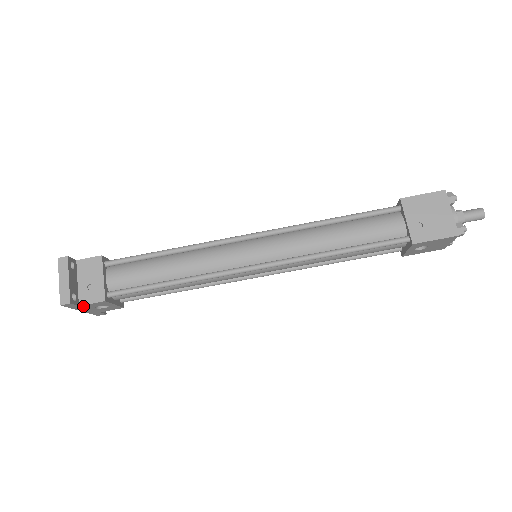
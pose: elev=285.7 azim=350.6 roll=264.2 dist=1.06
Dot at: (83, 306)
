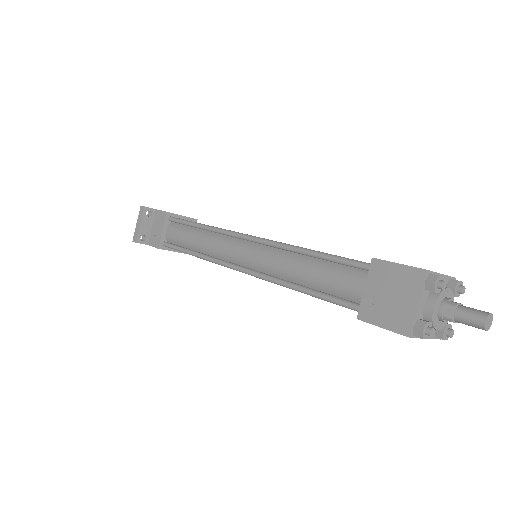
Dot at: occluded
